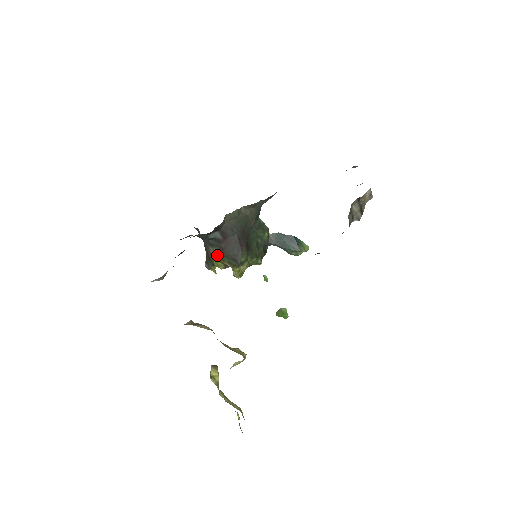
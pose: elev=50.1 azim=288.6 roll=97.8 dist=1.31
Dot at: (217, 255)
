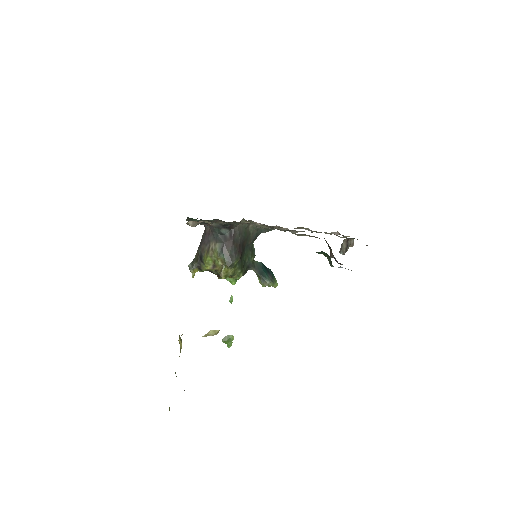
Dot at: (216, 251)
